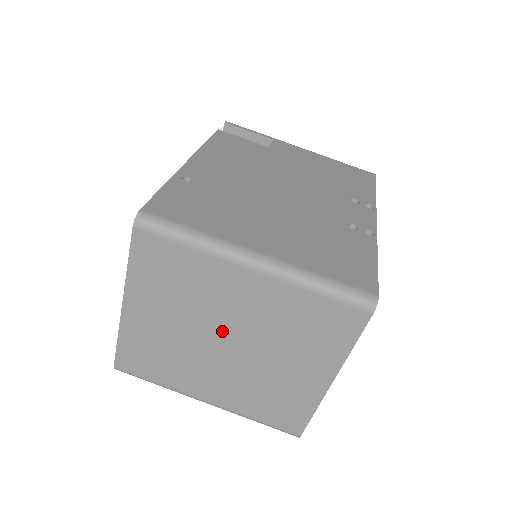
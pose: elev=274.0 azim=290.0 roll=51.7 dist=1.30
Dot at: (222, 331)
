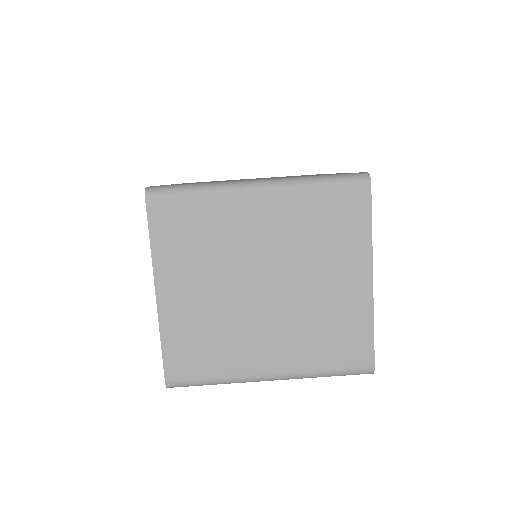
Dot at: (255, 273)
